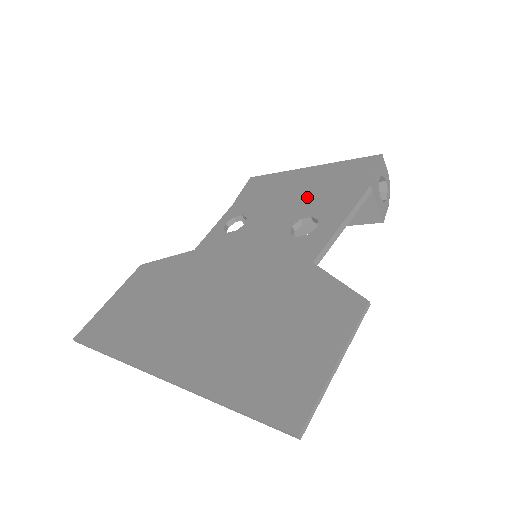
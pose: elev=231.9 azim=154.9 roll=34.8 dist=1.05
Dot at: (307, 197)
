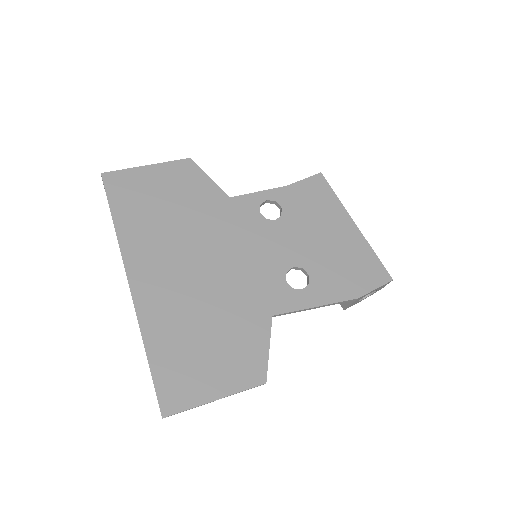
Dot at: (325, 253)
